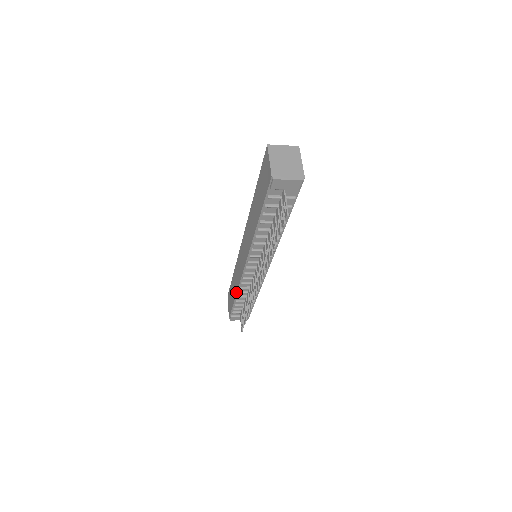
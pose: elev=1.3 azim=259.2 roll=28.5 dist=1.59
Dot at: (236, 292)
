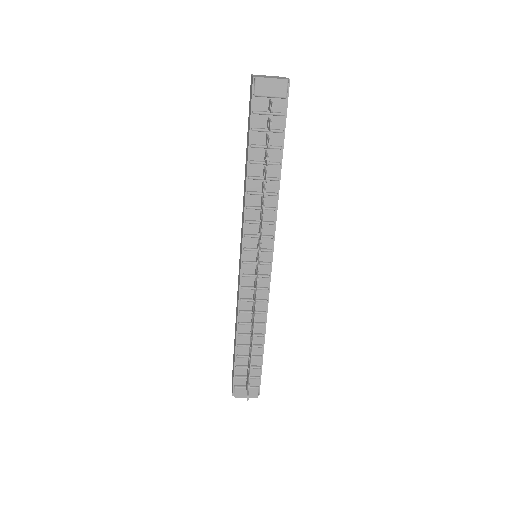
Dot at: (236, 326)
